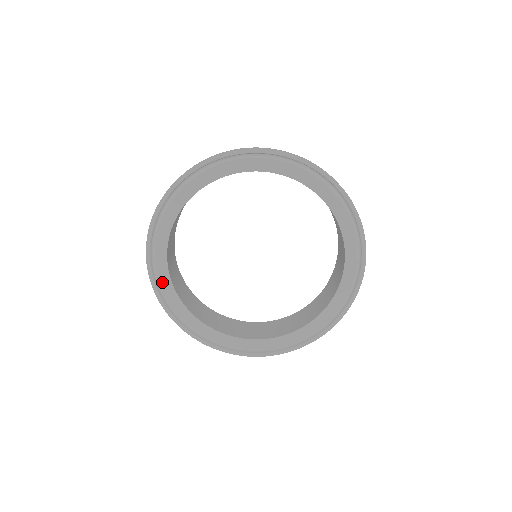
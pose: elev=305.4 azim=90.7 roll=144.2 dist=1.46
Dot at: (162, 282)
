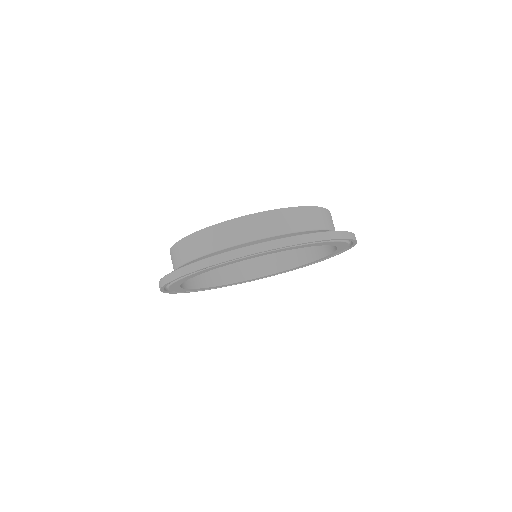
Dot at: (178, 291)
